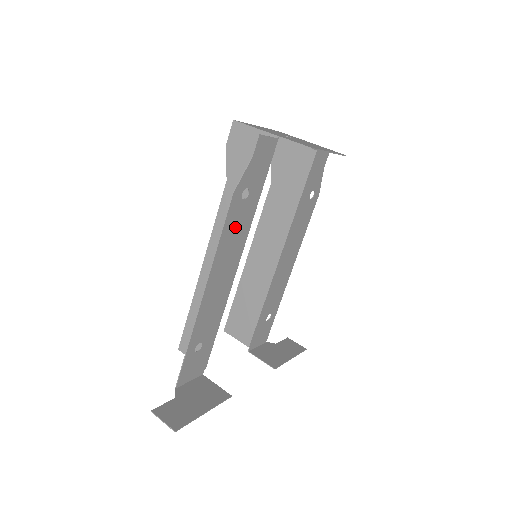
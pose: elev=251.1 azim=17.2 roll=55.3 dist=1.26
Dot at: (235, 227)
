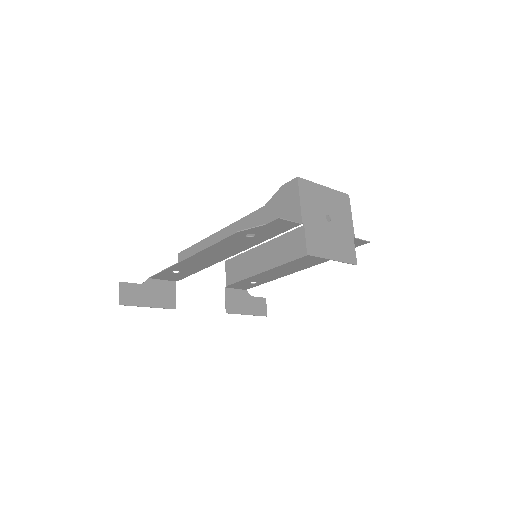
Dot at: (233, 244)
